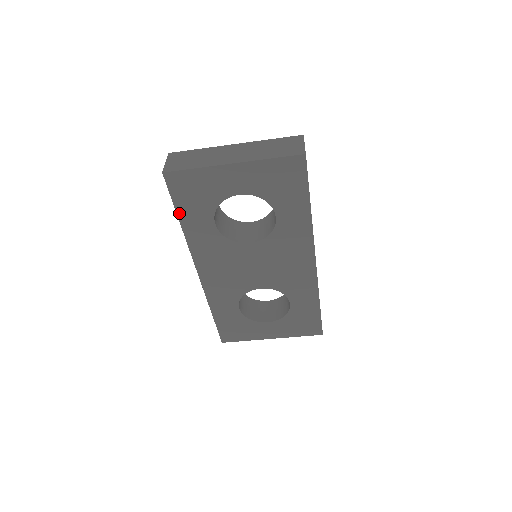
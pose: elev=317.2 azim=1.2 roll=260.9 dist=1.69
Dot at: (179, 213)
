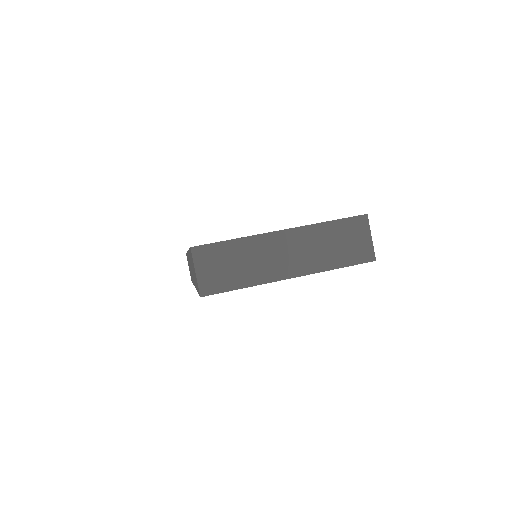
Dot at: occluded
